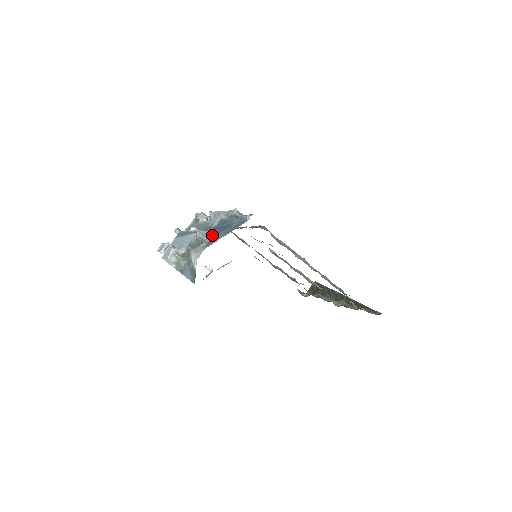
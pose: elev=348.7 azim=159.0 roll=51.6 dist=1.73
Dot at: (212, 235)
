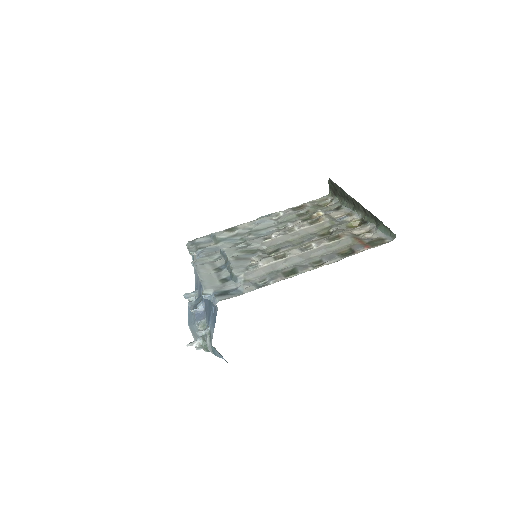
Dot at: (207, 317)
